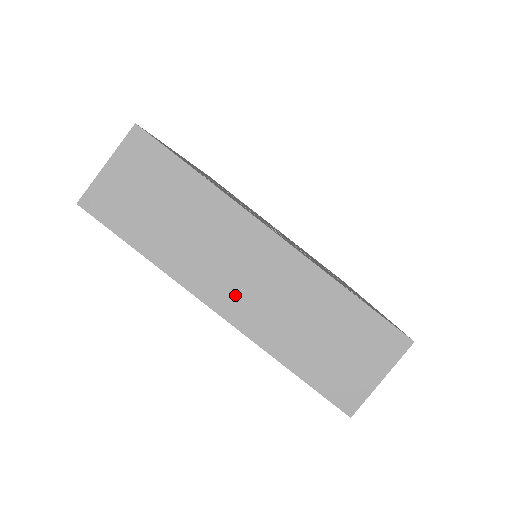
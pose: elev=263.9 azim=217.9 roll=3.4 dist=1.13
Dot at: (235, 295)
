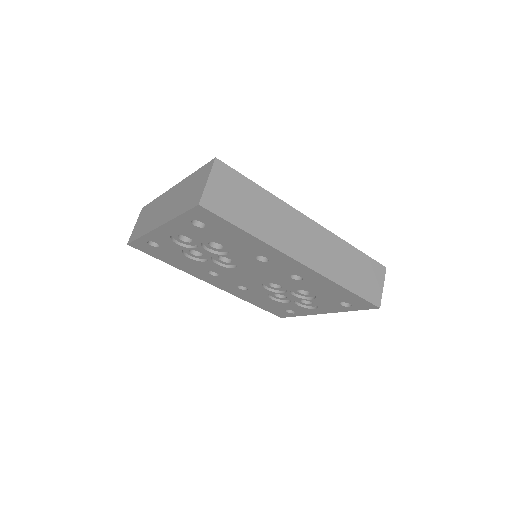
Dot at: (163, 216)
